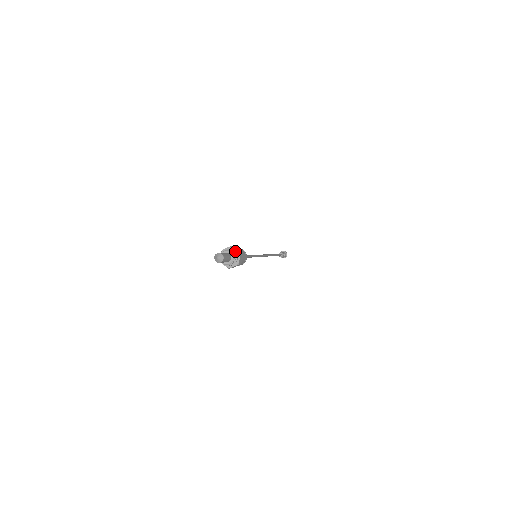
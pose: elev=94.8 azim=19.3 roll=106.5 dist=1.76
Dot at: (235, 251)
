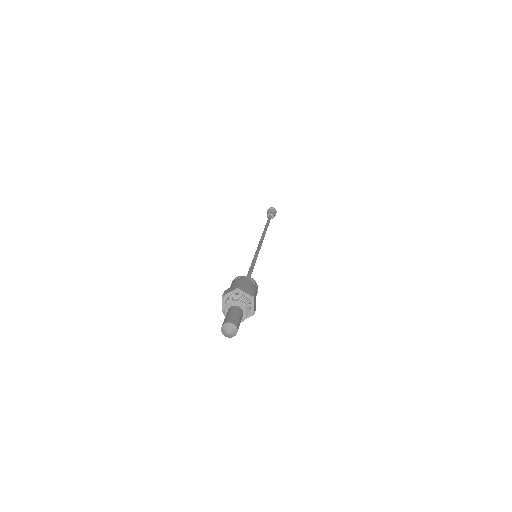
Dot at: (244, 296)
